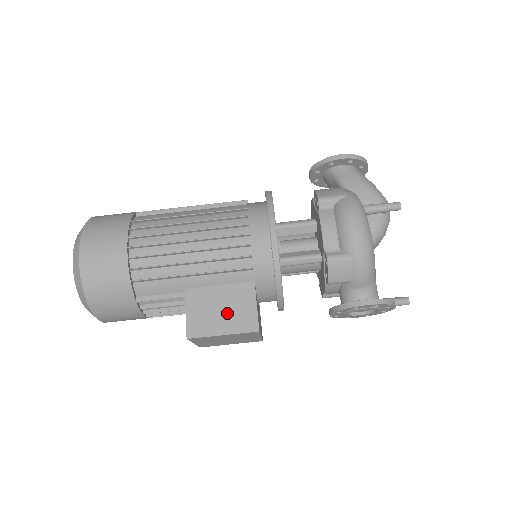
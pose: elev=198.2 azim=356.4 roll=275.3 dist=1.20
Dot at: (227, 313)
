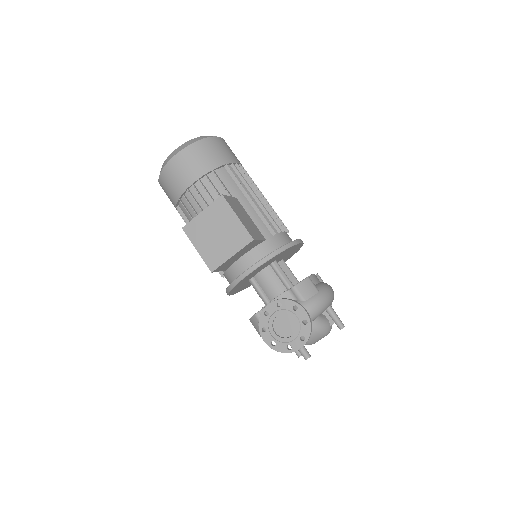
Dot at: (246, 221)
